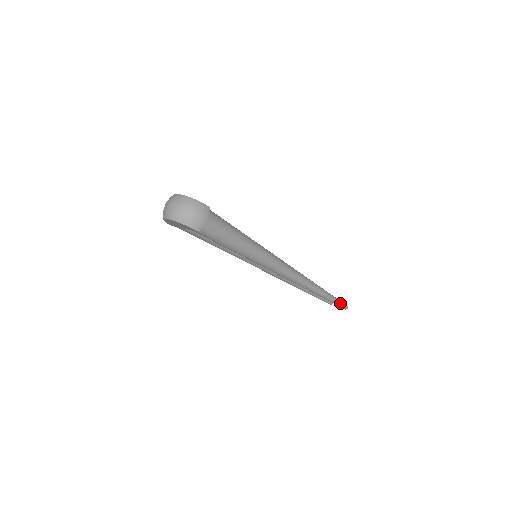
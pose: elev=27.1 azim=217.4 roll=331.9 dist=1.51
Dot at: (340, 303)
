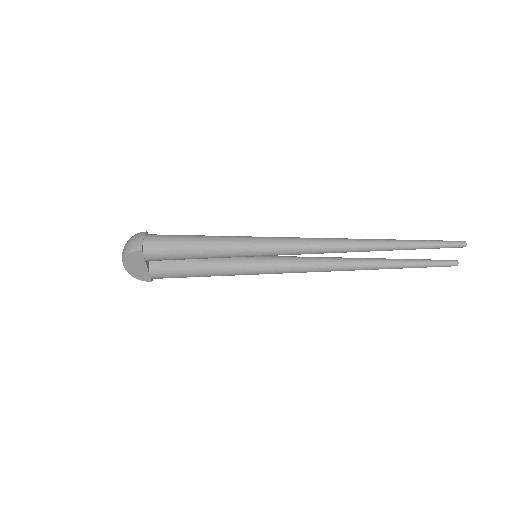
Dot at: (440, 242)
